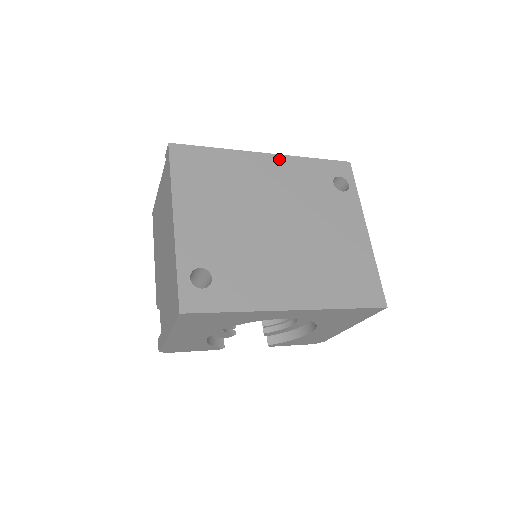
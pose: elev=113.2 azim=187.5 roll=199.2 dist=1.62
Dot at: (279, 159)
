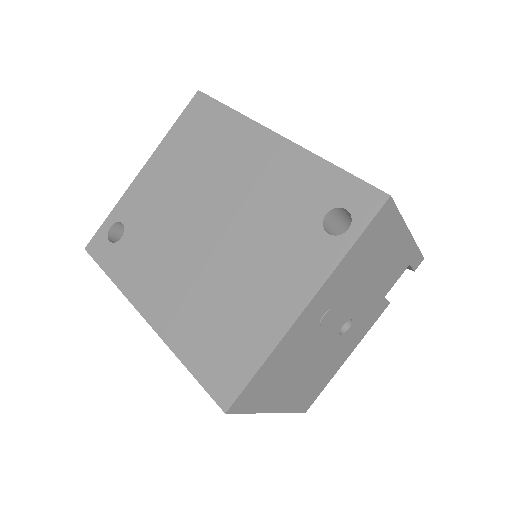
Dot at: (286, 148)
